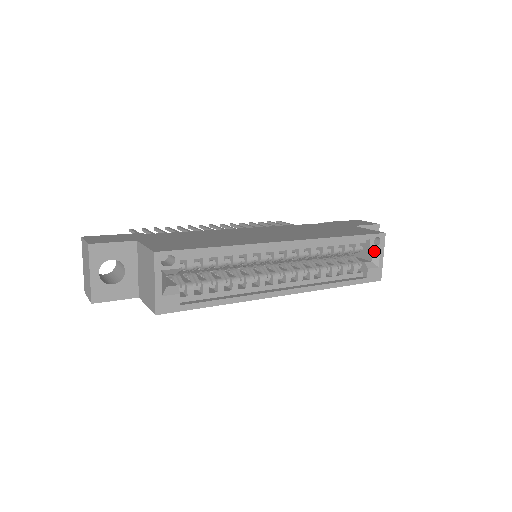
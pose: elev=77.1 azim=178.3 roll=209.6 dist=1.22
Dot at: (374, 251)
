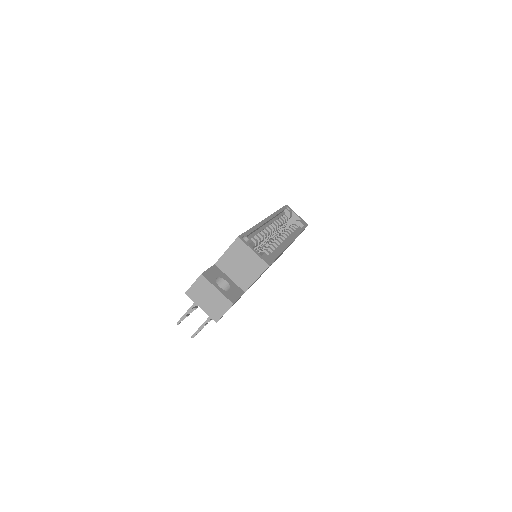
Dot at: (292, 215)
